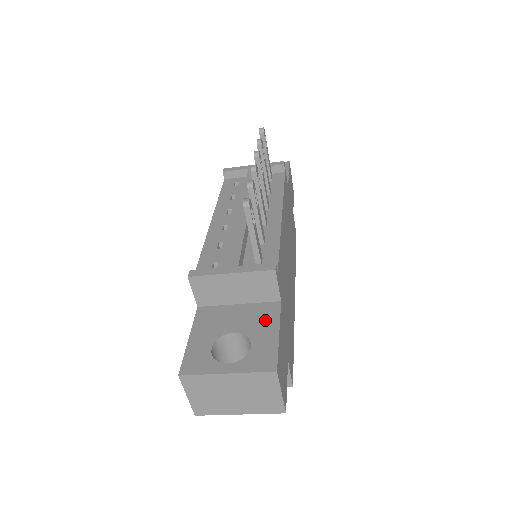
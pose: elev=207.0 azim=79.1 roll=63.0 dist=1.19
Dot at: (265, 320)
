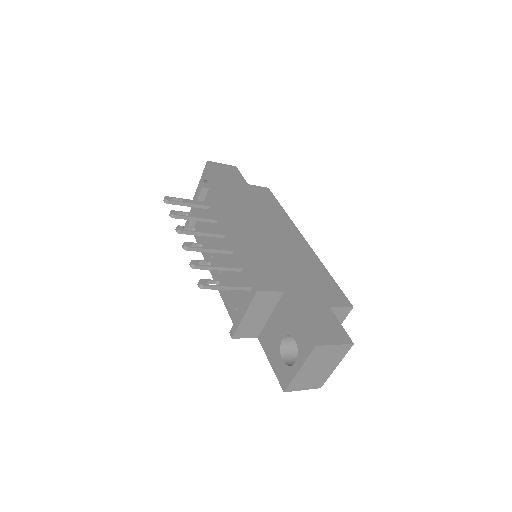
Dot at: (287, 315)
